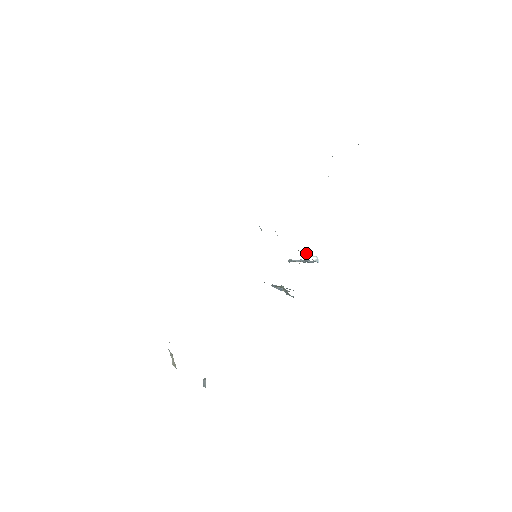
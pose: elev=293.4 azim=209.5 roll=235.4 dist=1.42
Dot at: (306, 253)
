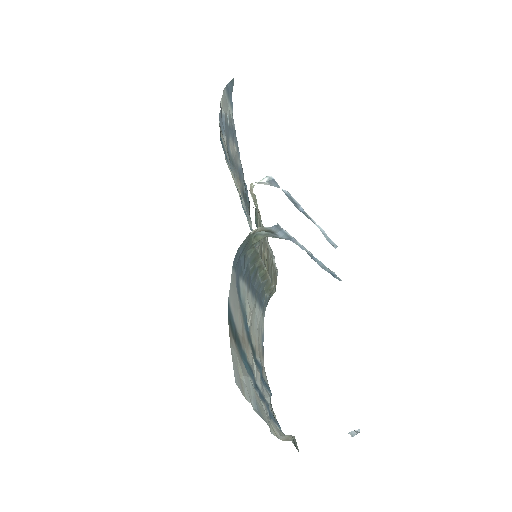
Dot at: (252, 185)
